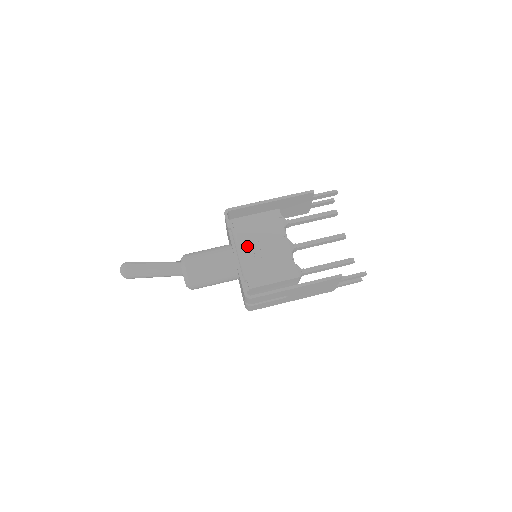
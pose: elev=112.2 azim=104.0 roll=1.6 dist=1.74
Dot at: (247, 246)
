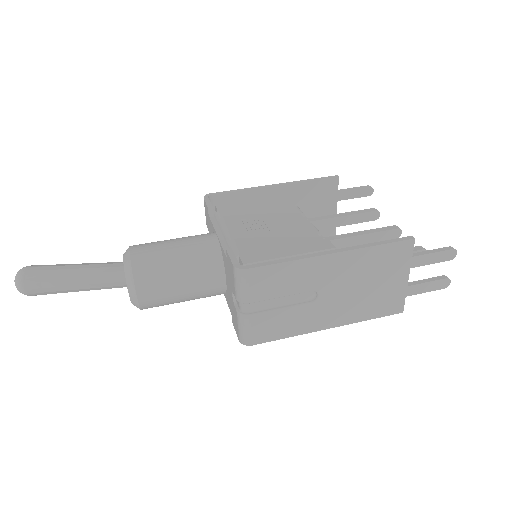
Dot at: (239, 224)
